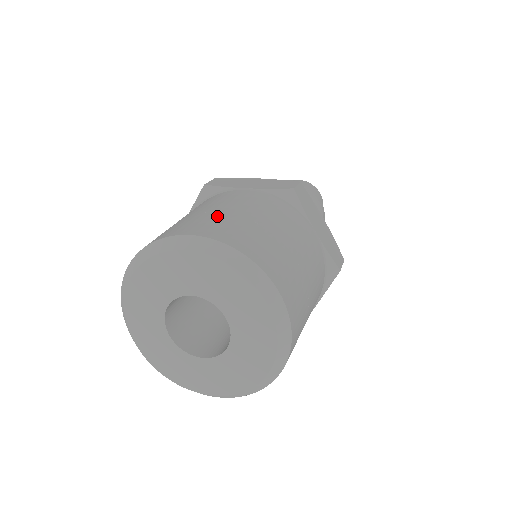
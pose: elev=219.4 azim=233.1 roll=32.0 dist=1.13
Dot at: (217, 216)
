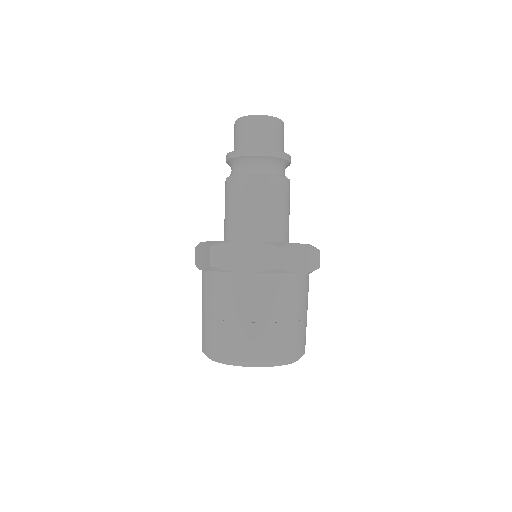
Dot at: (298, 328)
